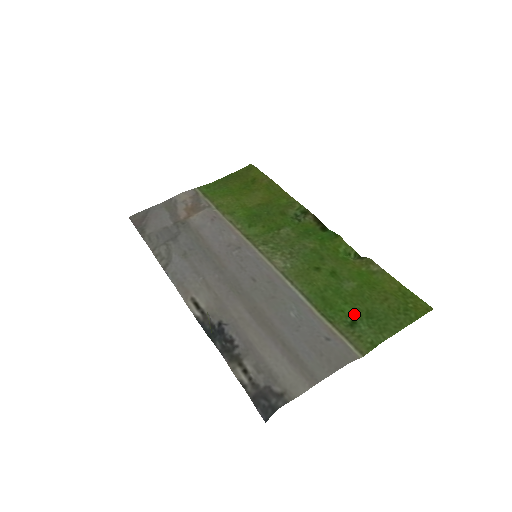
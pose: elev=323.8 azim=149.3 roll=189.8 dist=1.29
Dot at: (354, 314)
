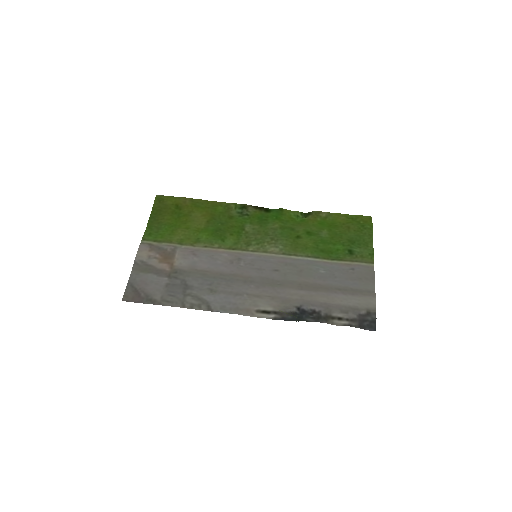
Dot at: (345, 247)
